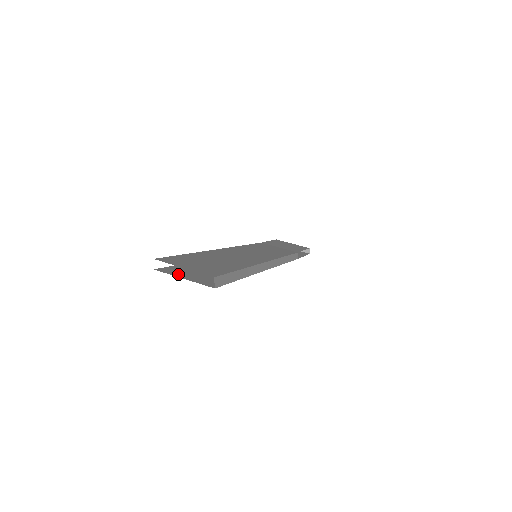
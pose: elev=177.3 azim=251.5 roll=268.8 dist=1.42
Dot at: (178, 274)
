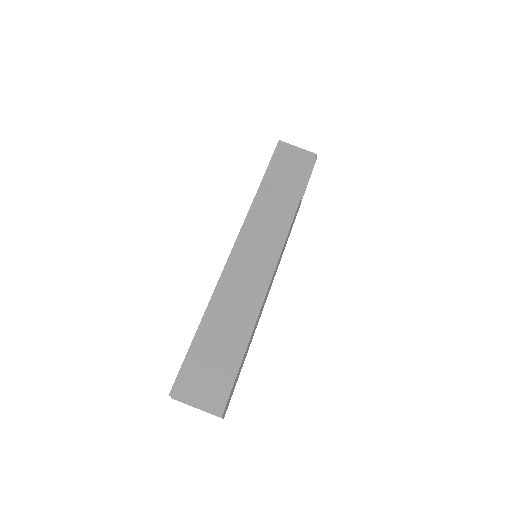
Dot at: occluded
